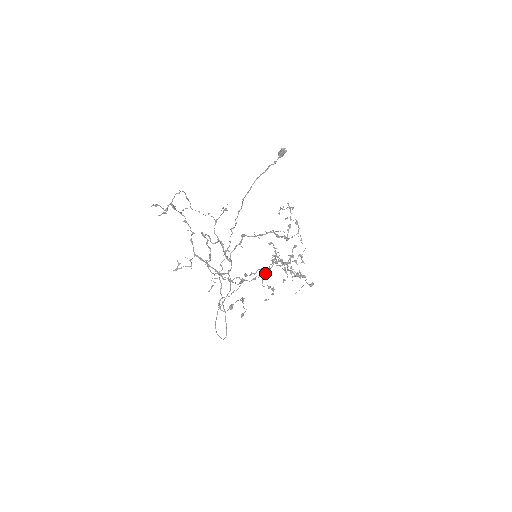
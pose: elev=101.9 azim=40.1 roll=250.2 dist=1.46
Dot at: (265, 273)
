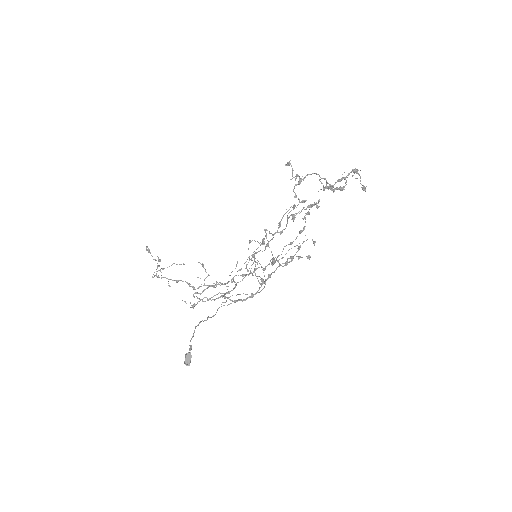
Dot at: occluded
